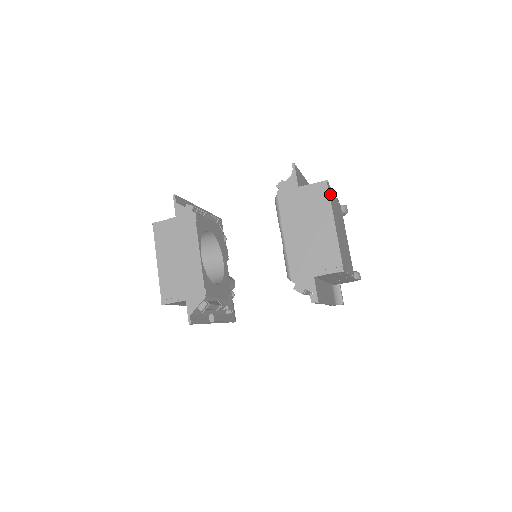
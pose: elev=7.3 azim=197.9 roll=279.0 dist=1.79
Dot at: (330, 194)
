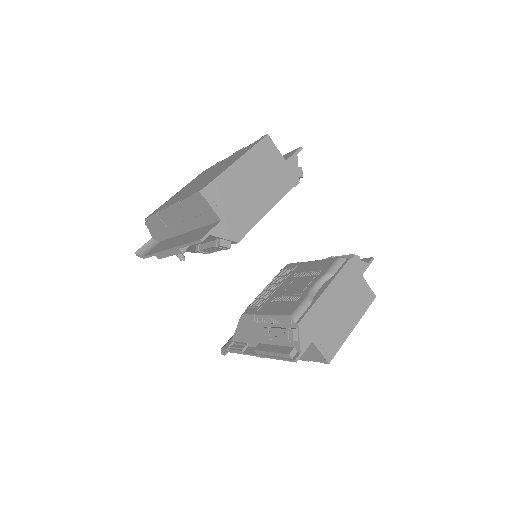
Dot at: occluded
